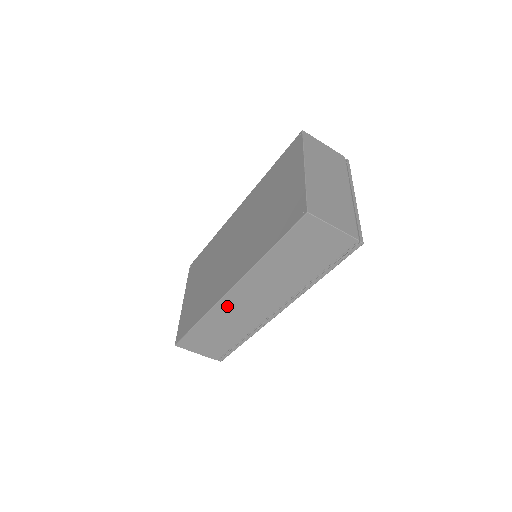
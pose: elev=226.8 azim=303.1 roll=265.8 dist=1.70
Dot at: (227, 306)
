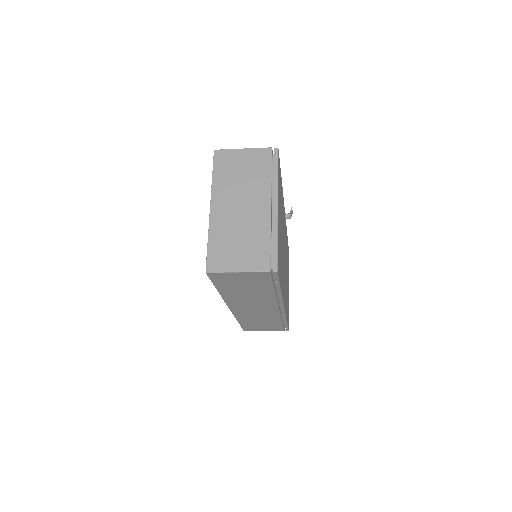
Dot at: (242, 313)
